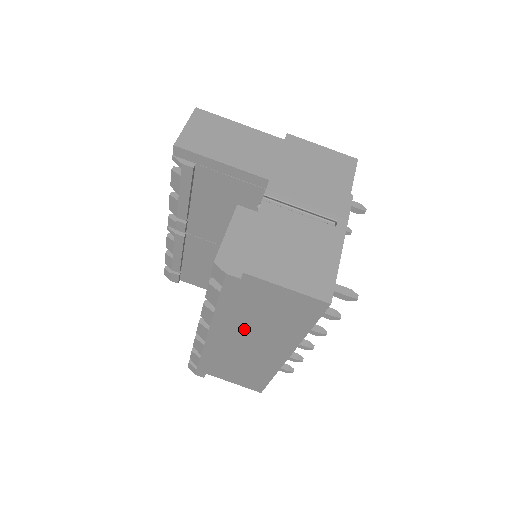
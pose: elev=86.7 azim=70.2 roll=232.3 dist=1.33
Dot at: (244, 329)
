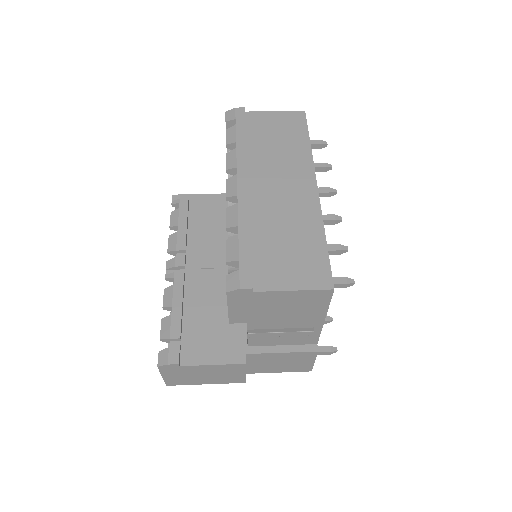
Dot at: (266, 167)
